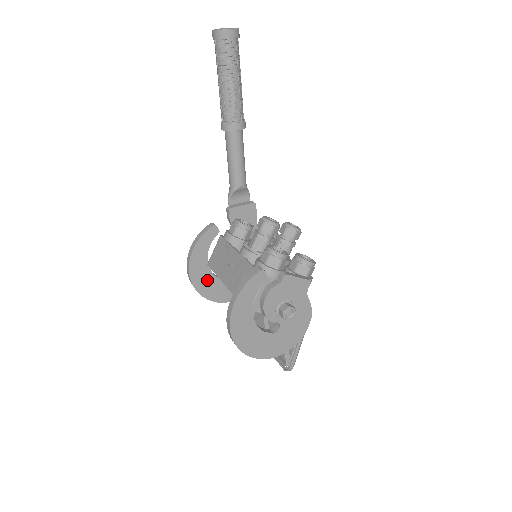
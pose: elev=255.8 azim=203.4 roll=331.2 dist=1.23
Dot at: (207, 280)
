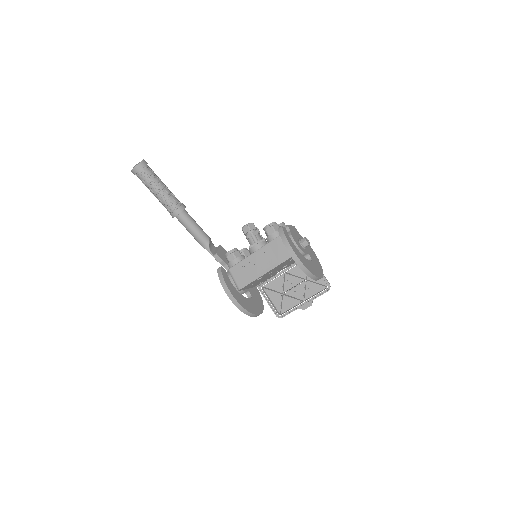
Dot at: (246, 303)
